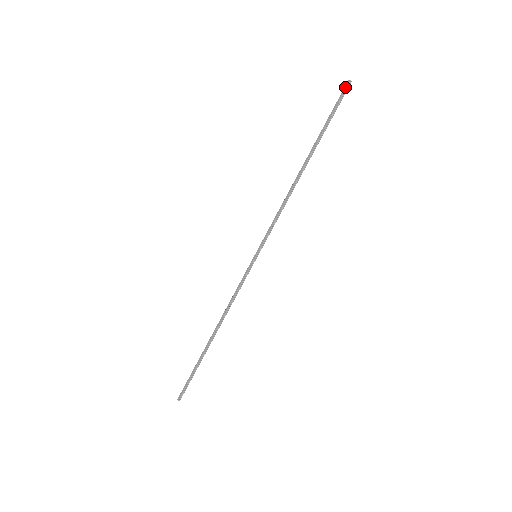
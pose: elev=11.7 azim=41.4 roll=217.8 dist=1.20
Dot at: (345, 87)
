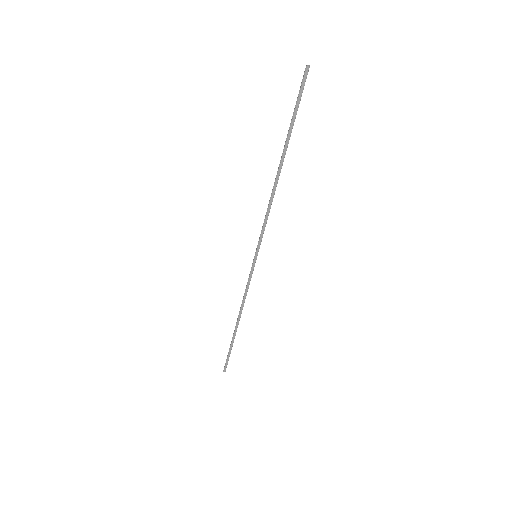
Dot at: (305, 75)
